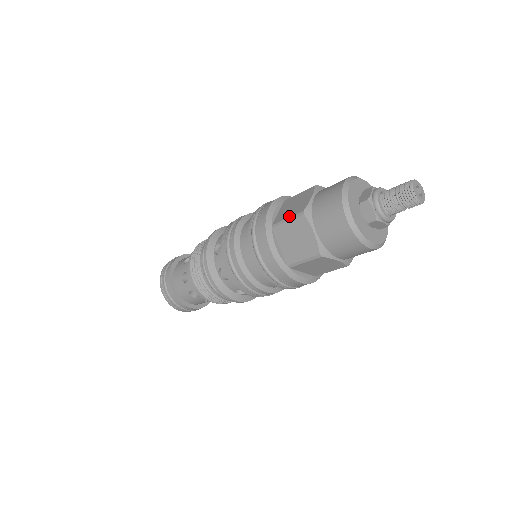
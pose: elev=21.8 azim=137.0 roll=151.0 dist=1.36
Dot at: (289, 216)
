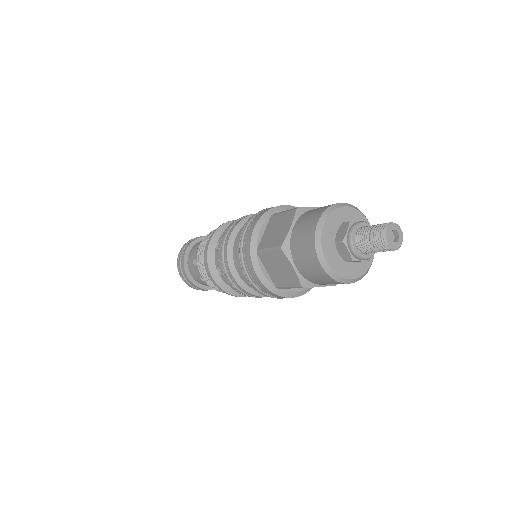
Dot at: (288, 210)
